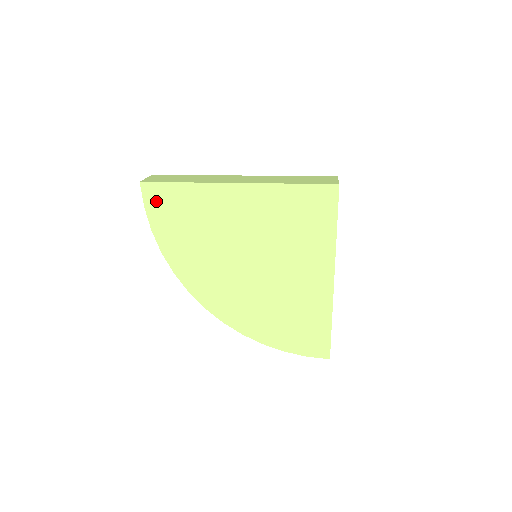
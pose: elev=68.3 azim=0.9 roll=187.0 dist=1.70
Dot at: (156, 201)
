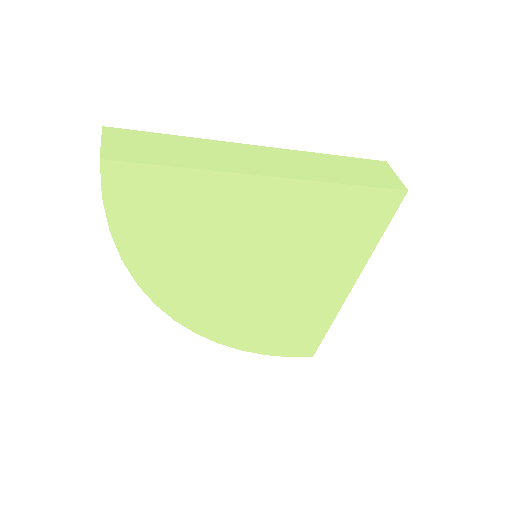
Dot at: (126, 191)
